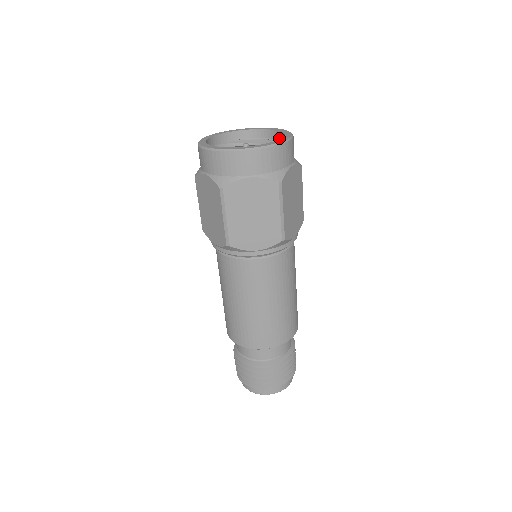
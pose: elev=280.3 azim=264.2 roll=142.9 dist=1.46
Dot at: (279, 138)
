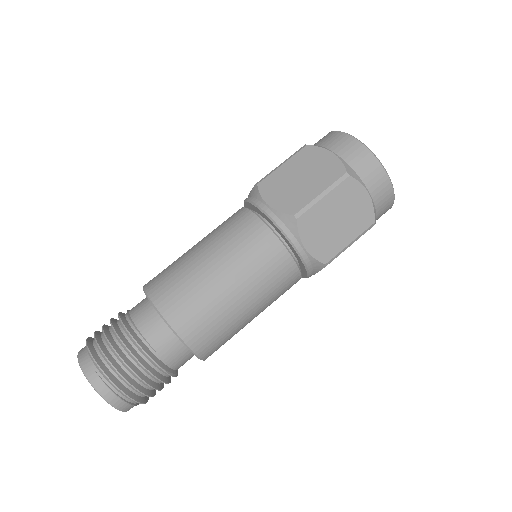
Dot at: occluded
